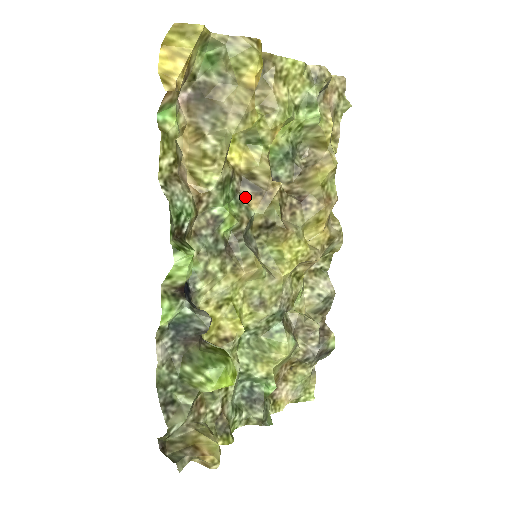
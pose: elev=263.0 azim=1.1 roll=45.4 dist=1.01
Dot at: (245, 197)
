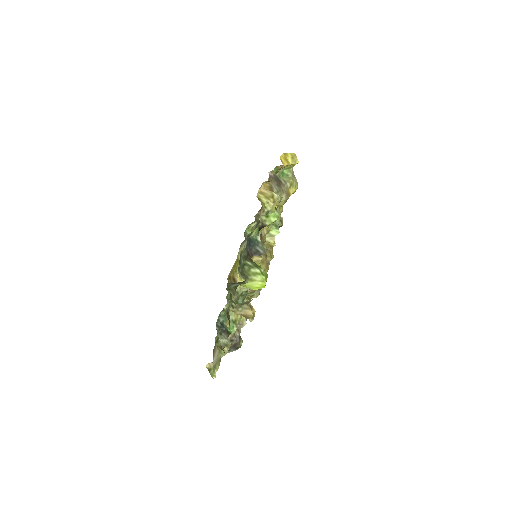
Dot at: occluded
